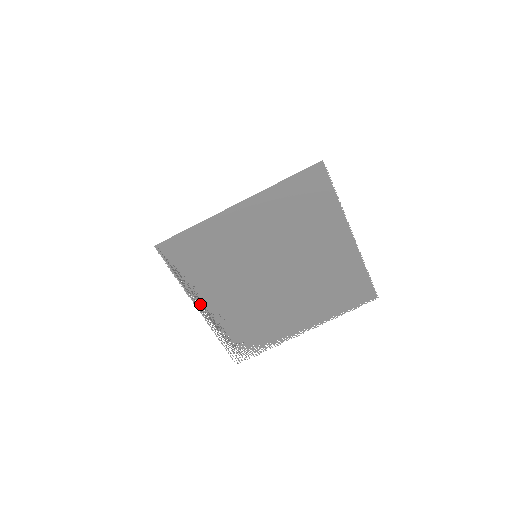
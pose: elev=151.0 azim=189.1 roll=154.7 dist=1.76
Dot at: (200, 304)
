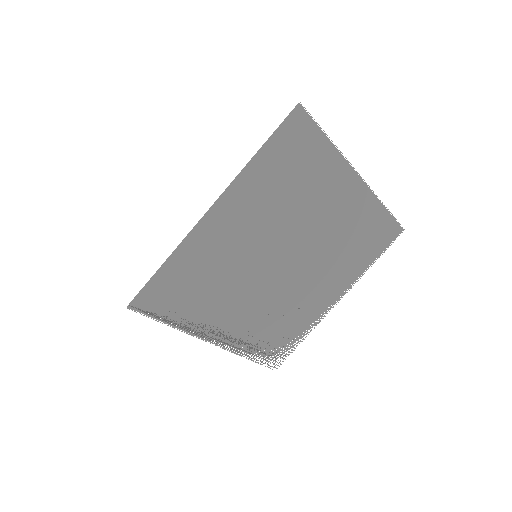
Dot at: (211, 337)
